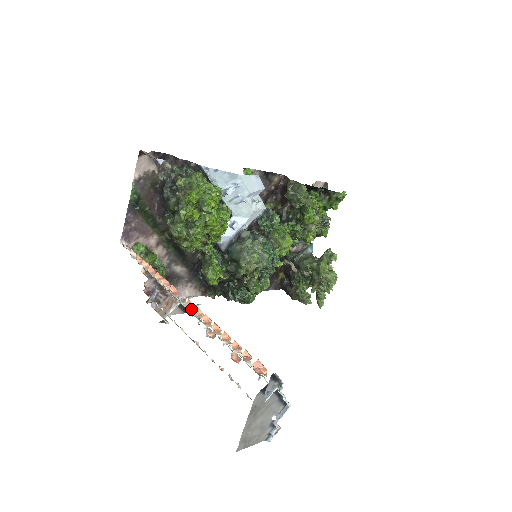
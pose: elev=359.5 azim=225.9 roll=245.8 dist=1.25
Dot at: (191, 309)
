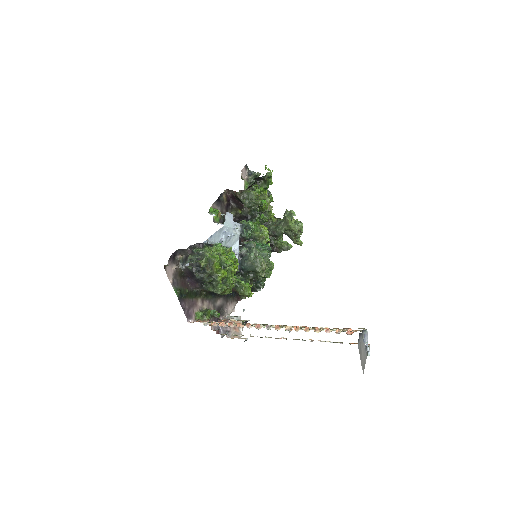
Dot at: (278, 329)
